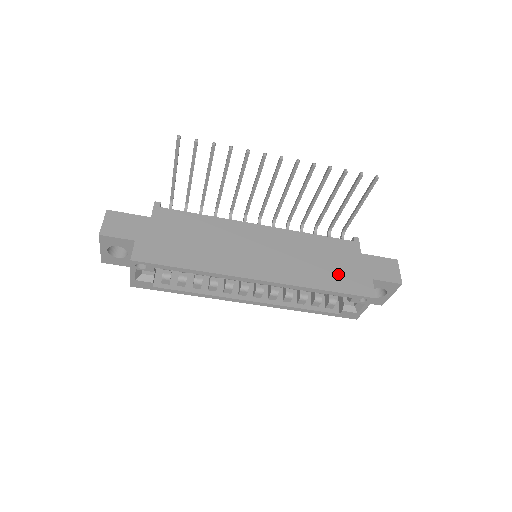
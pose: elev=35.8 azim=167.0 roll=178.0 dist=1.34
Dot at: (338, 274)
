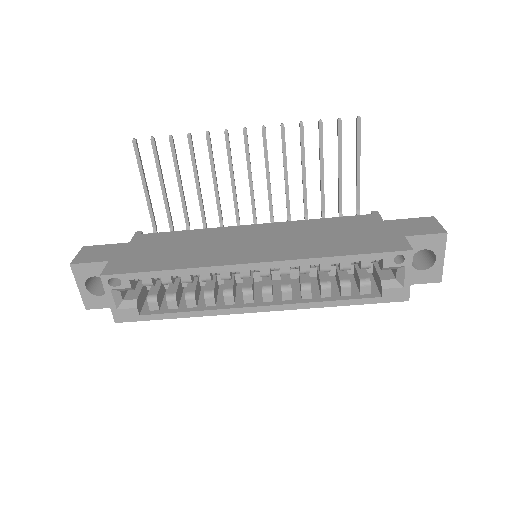
Dot at: (356, 240)
